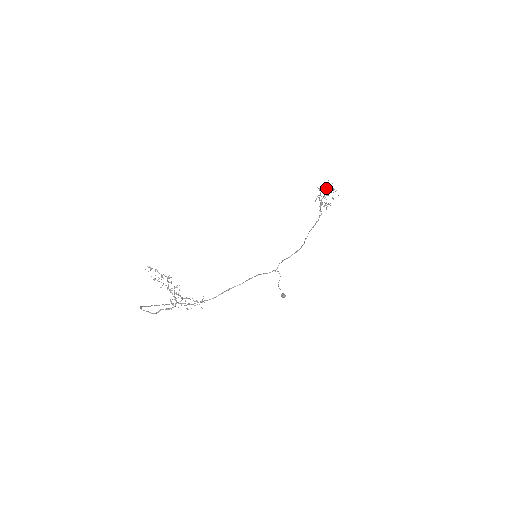
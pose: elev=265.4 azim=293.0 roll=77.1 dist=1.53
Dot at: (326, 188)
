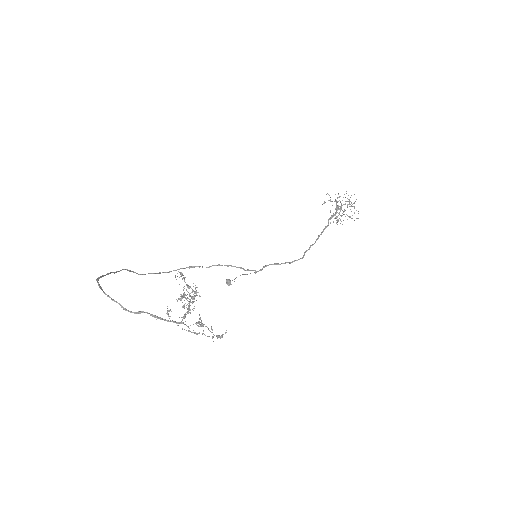
Dot at: (347, 201)
